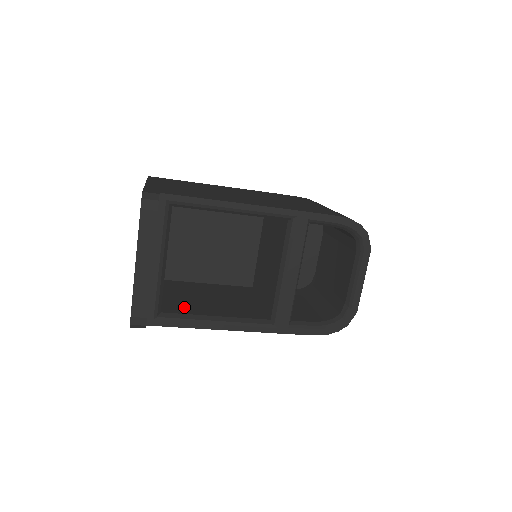
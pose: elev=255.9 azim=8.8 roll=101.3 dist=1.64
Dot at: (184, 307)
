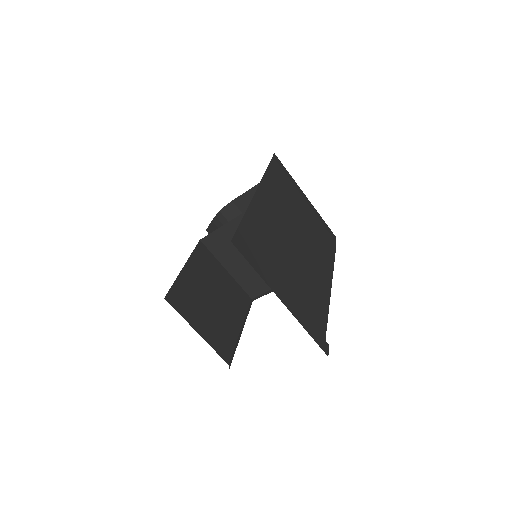
Dot at: (224, 339)
